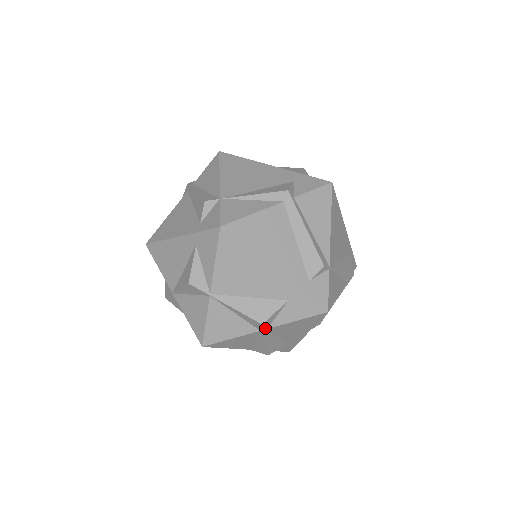
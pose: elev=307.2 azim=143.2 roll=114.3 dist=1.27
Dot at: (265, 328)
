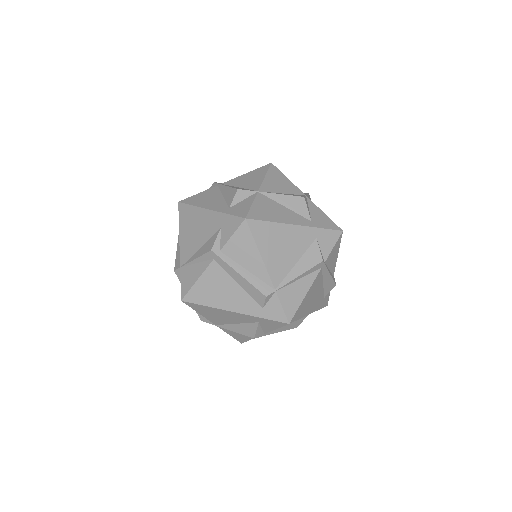
Dot at: (262, 335)
